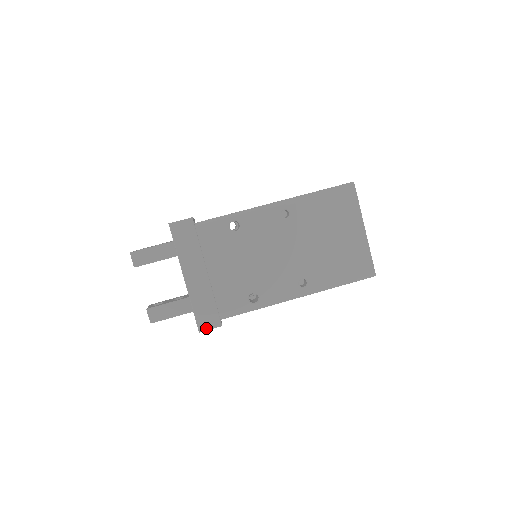
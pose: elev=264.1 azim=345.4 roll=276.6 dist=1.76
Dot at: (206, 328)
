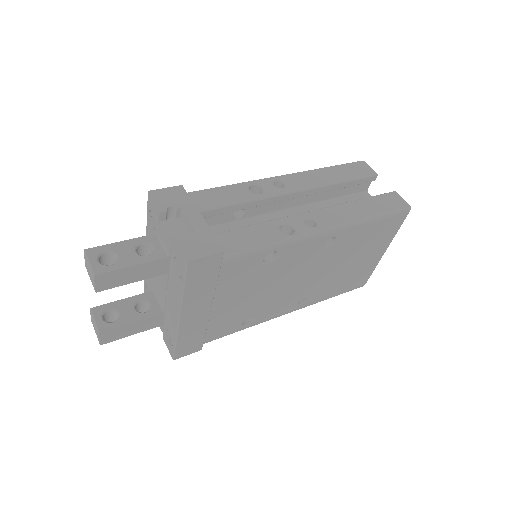
Dot at: (183, 355)
